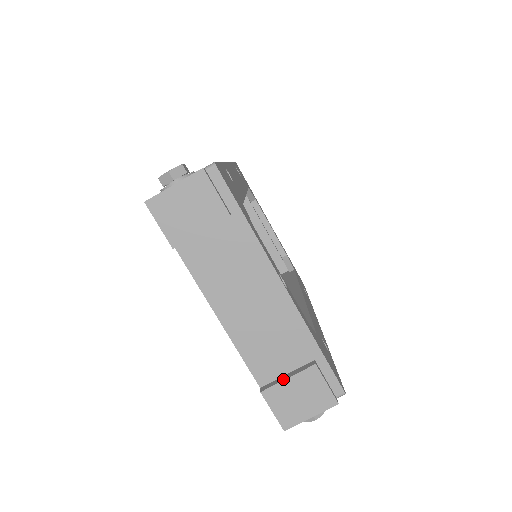
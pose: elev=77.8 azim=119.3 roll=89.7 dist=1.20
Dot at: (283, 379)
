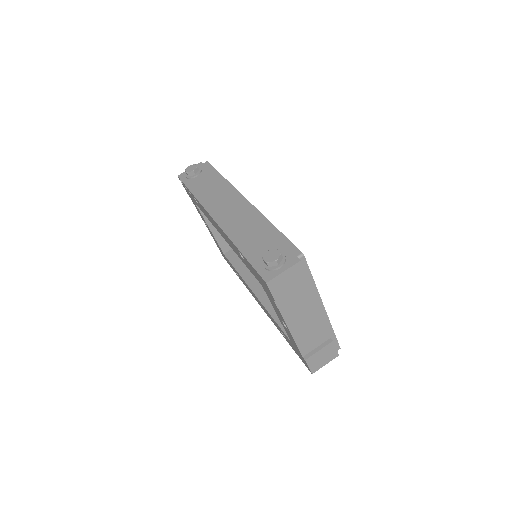
Dot at: (316, 351)
